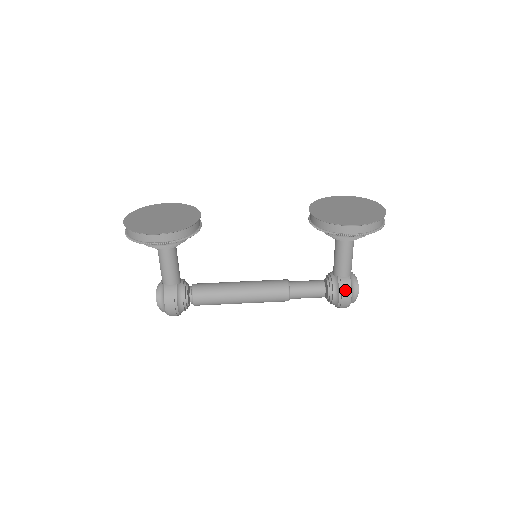
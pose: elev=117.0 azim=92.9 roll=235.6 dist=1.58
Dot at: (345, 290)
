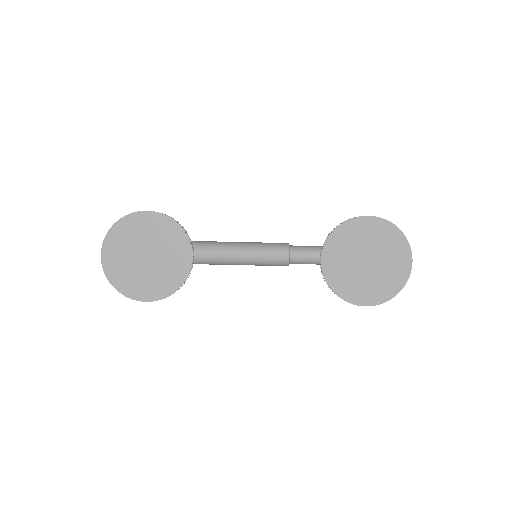
Dot at: occluded
